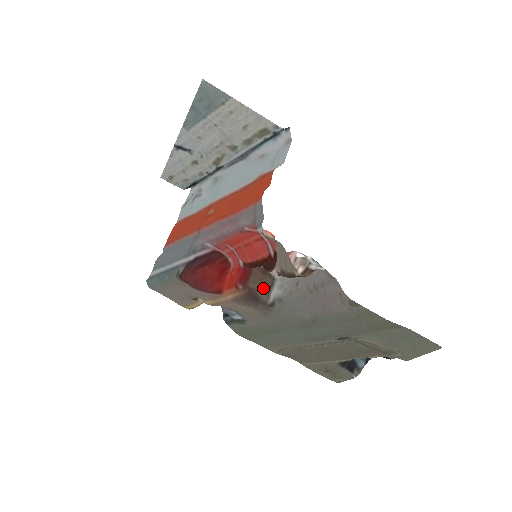
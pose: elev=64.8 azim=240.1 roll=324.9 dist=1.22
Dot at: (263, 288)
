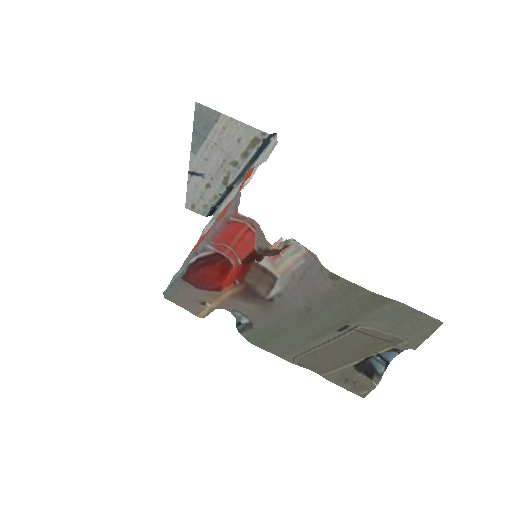
Dot at: (262, 285)
